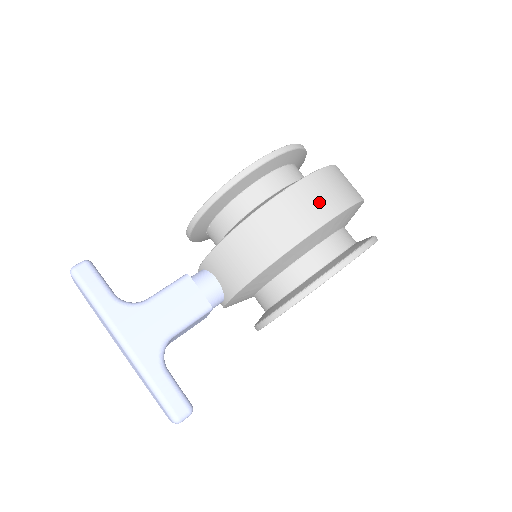
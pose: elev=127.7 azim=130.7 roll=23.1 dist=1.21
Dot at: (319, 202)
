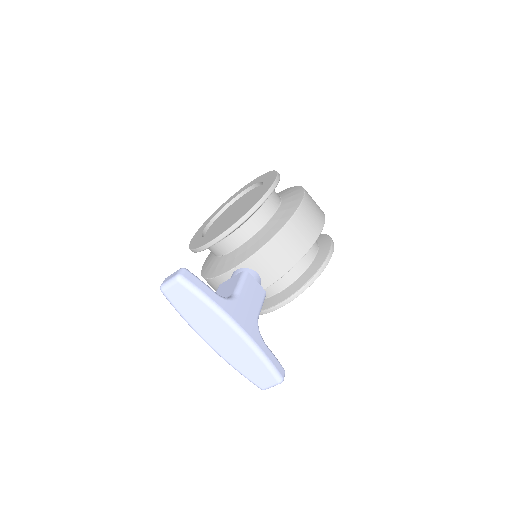
Dot at: (317, 210)
